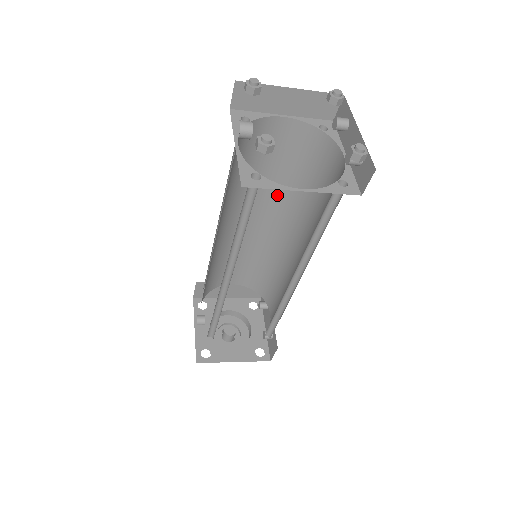
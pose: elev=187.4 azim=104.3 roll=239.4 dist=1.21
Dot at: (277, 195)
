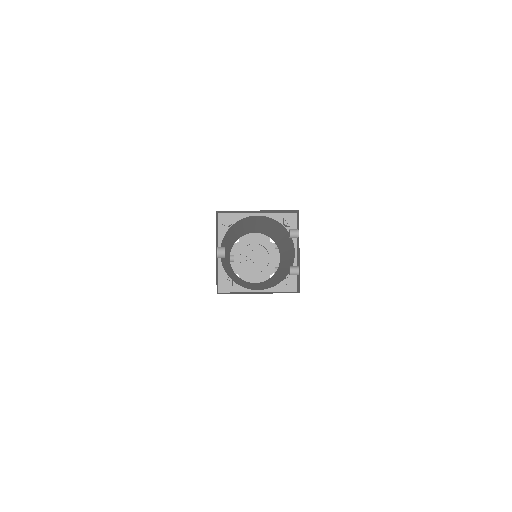
Dot at: (268, 225)
